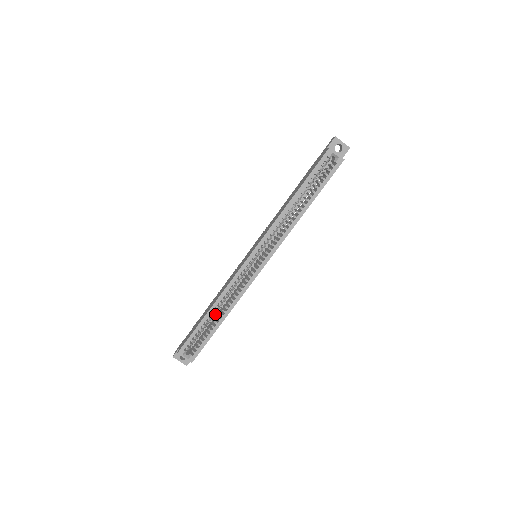
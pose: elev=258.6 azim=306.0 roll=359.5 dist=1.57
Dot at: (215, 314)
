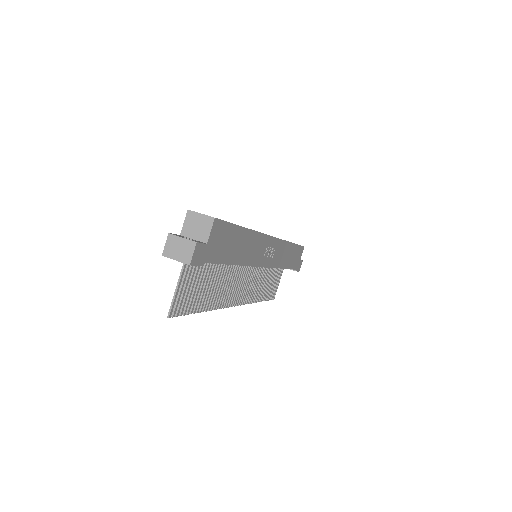
Dot at: occluded
